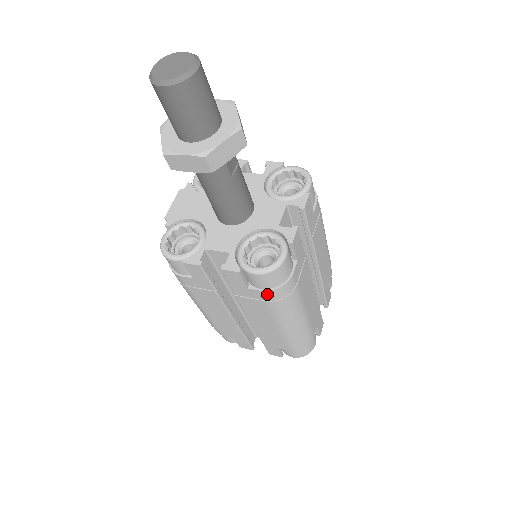
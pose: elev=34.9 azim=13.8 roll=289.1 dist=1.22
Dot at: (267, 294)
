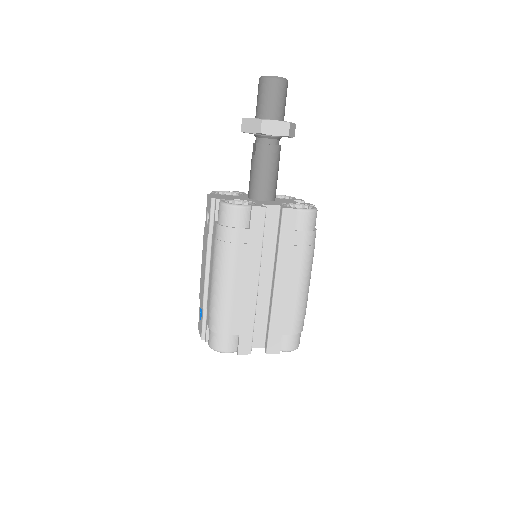
Dot at: (307, 236)
